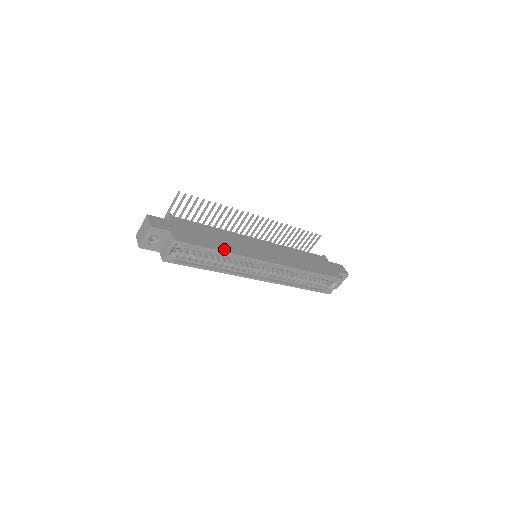
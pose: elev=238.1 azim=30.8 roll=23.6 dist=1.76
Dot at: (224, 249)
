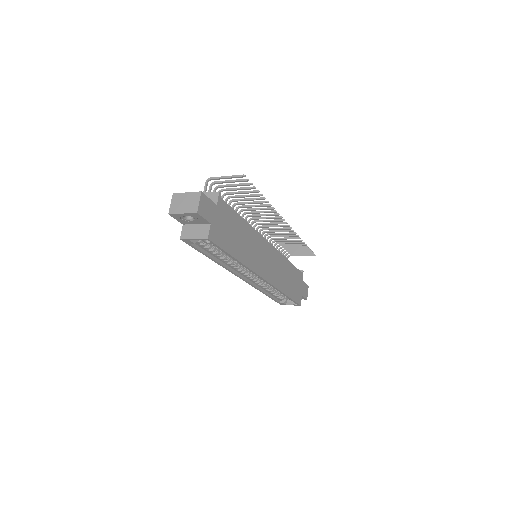
Dot at: (240, 257)
